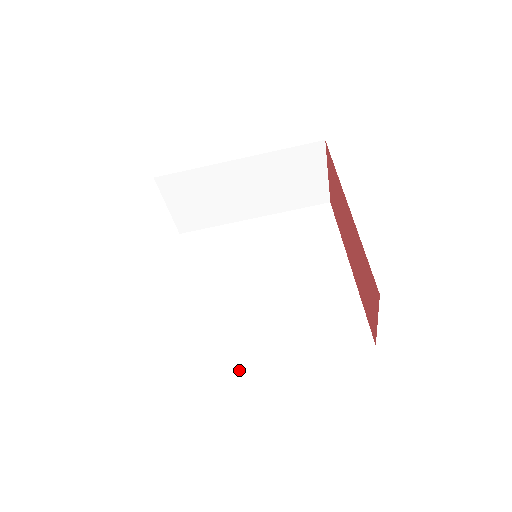
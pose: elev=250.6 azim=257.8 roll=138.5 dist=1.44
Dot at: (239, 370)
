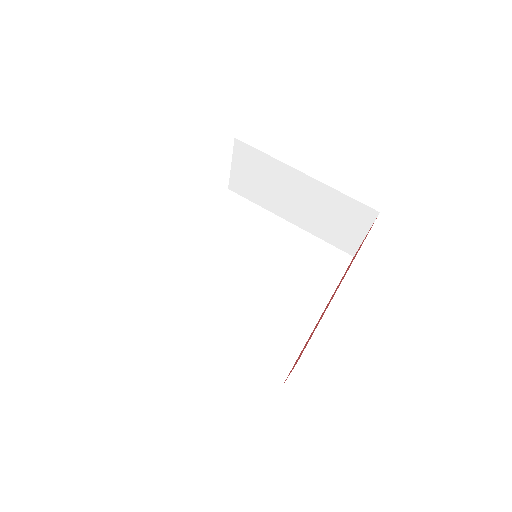
Dot at: (179, 323)
